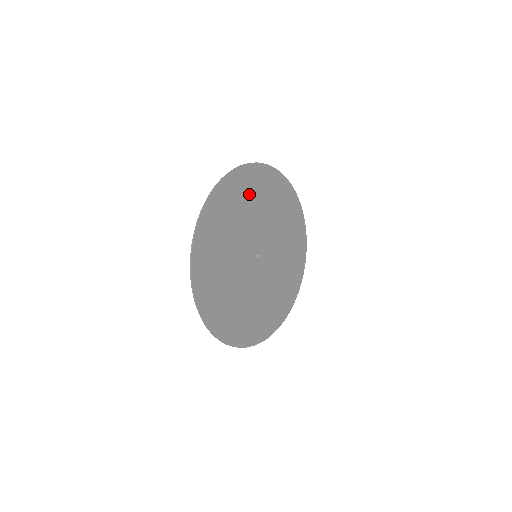
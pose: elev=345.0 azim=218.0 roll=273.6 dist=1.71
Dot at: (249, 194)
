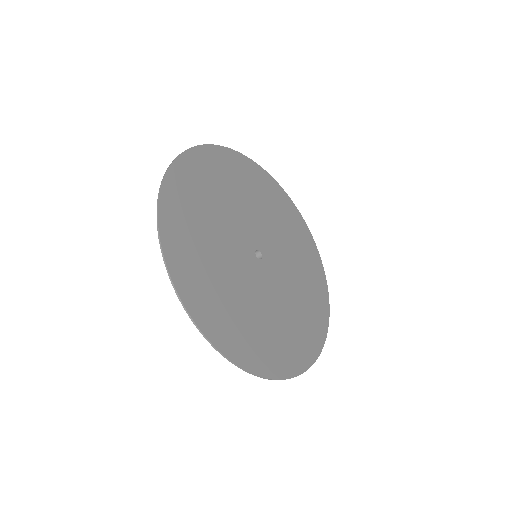
Dot at: (247, 183)
